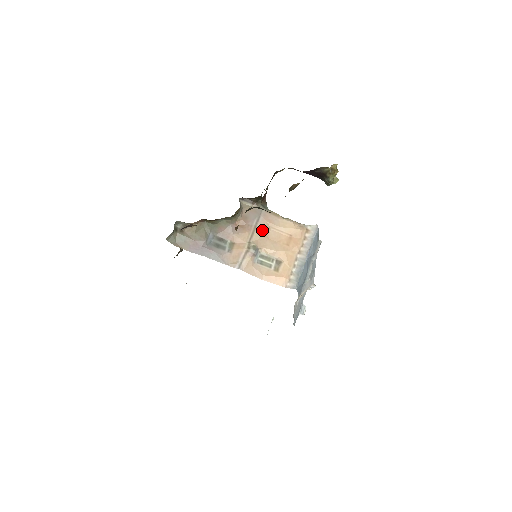
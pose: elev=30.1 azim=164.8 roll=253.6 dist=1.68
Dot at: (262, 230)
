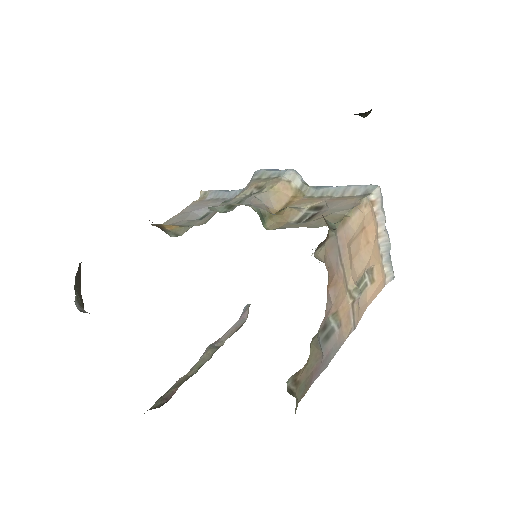
Dot at: (349, 260)
